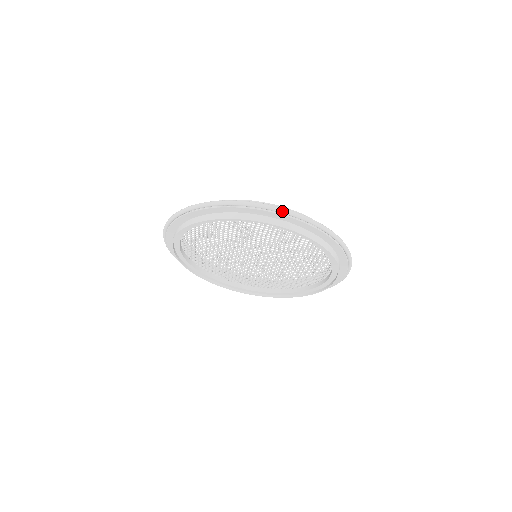
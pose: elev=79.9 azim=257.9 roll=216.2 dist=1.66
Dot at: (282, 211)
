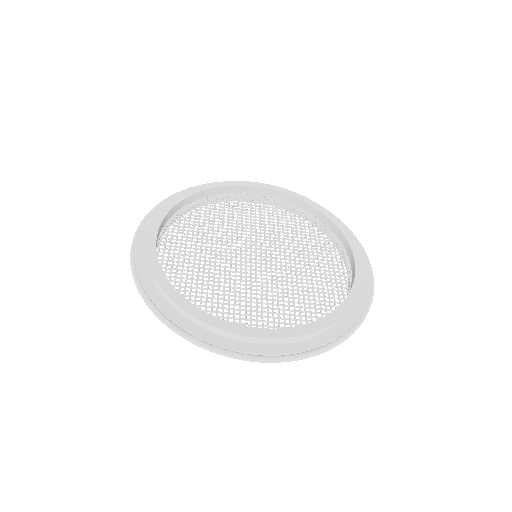
Dot at: (273, 362)
